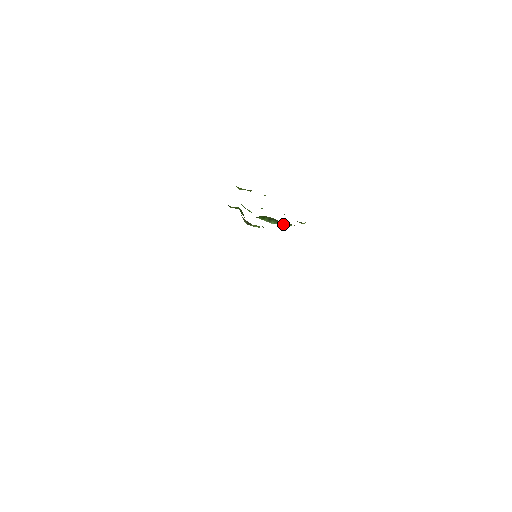
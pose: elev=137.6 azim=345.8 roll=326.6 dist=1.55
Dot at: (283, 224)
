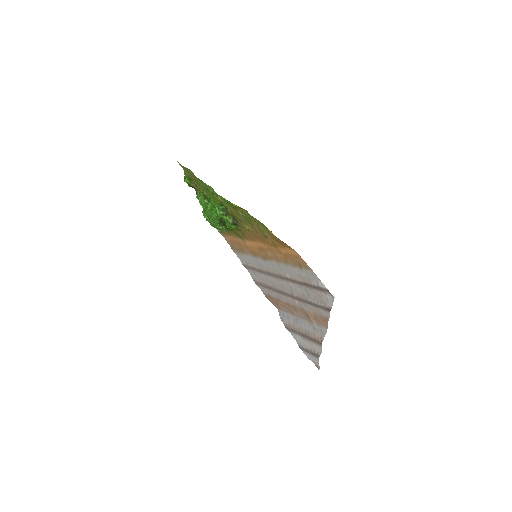
Dot at: (223, 228)
